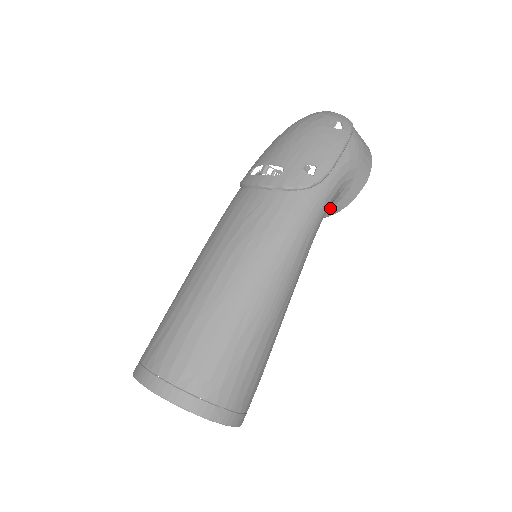
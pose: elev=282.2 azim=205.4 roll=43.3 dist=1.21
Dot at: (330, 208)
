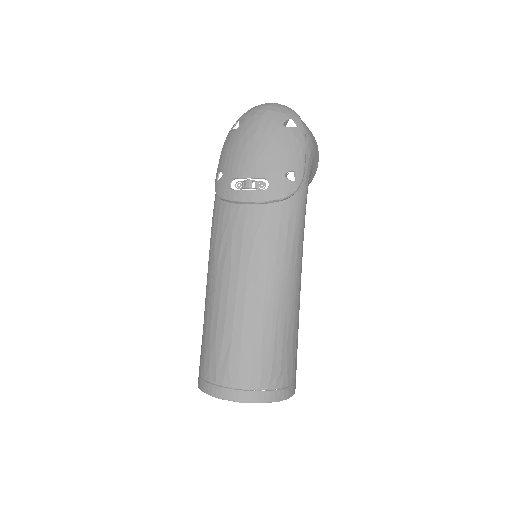
Dot at: occluded
